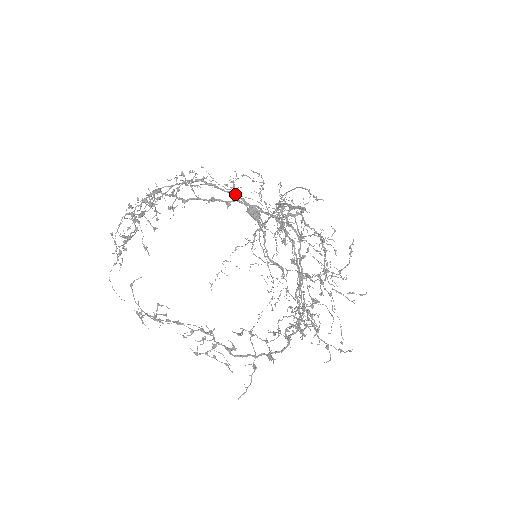
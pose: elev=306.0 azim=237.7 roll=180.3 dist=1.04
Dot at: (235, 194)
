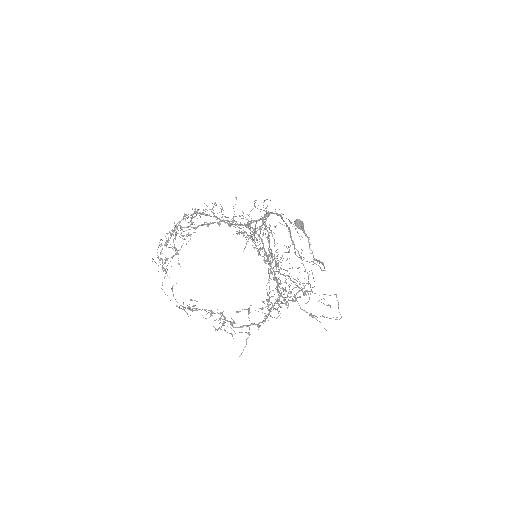
Dot at: (215, 216)
